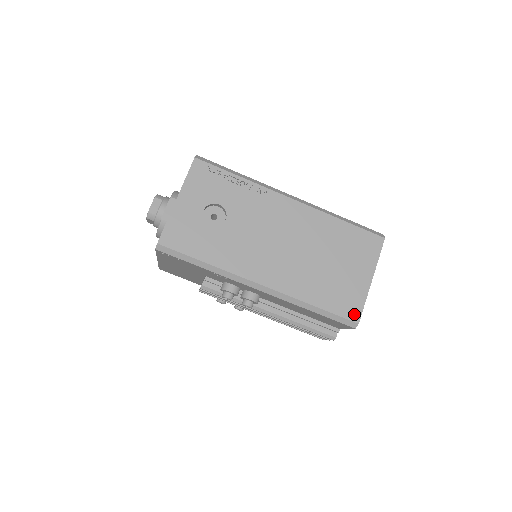
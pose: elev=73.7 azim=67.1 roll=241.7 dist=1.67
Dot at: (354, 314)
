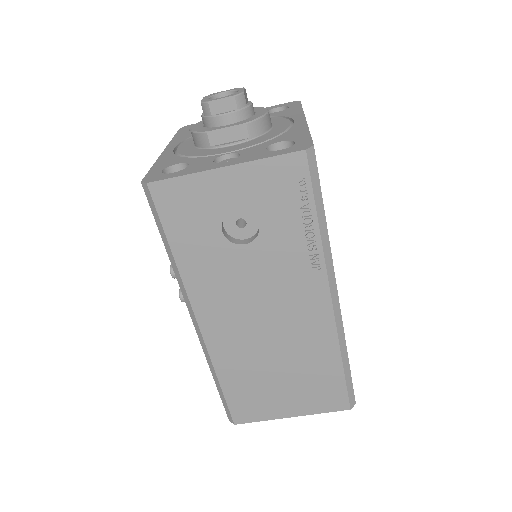
Dot at: (241, 417)
